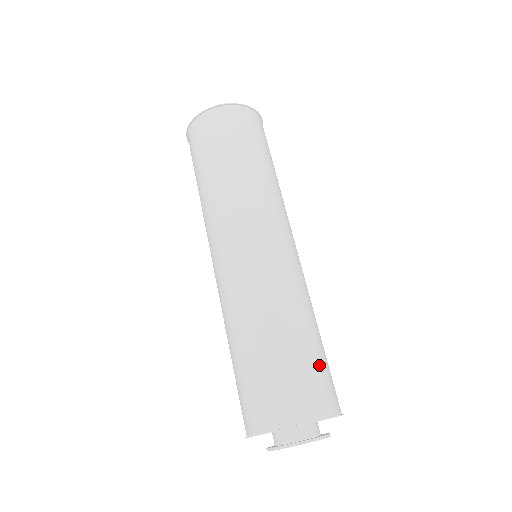
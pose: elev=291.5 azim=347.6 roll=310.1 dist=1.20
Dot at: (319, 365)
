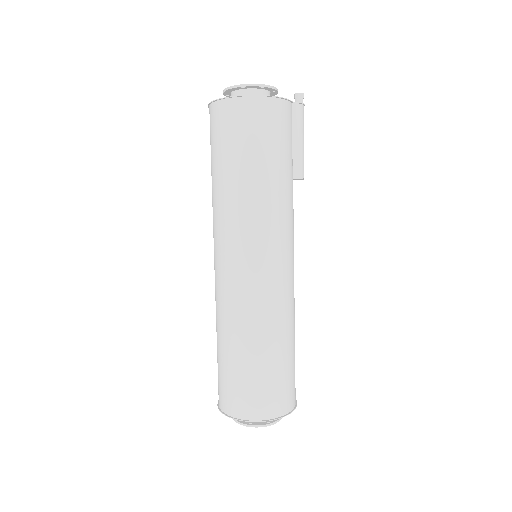
Dot at: (264, 380)
